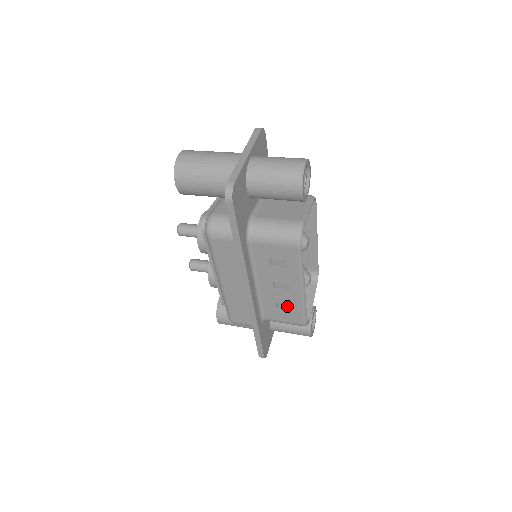
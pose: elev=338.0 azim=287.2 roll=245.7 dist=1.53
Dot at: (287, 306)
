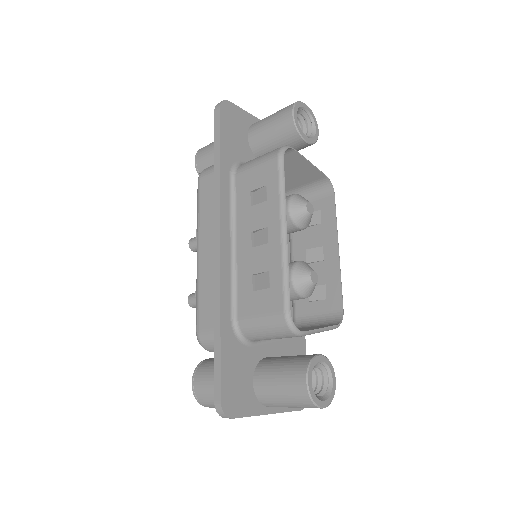
Dot at: (265, 278)
